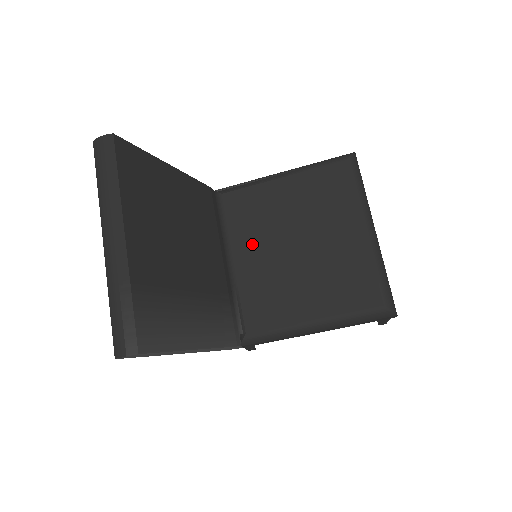
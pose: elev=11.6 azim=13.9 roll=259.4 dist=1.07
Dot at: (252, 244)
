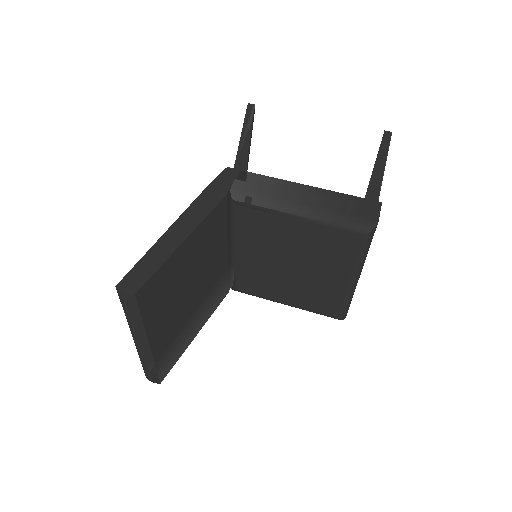
Dot at: (255, 250)
